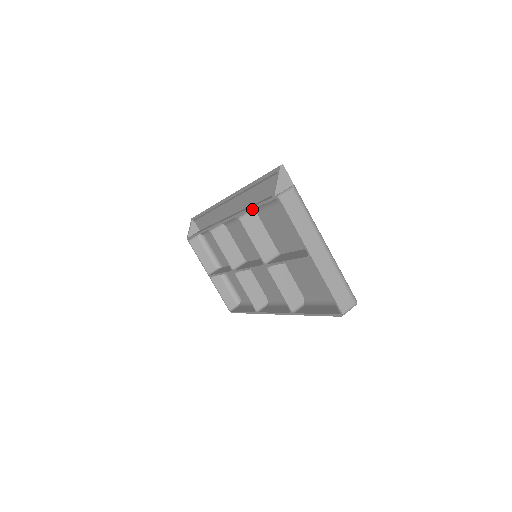
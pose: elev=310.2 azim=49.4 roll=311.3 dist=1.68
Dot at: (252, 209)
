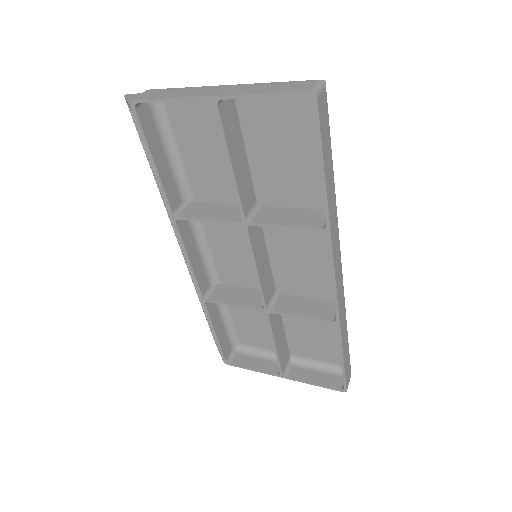
Dot at: (158, 174)
